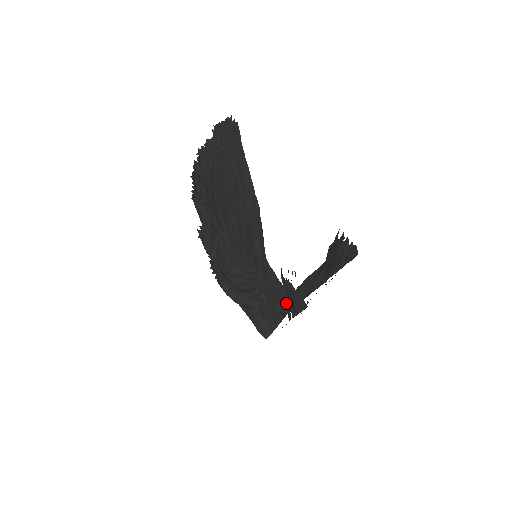
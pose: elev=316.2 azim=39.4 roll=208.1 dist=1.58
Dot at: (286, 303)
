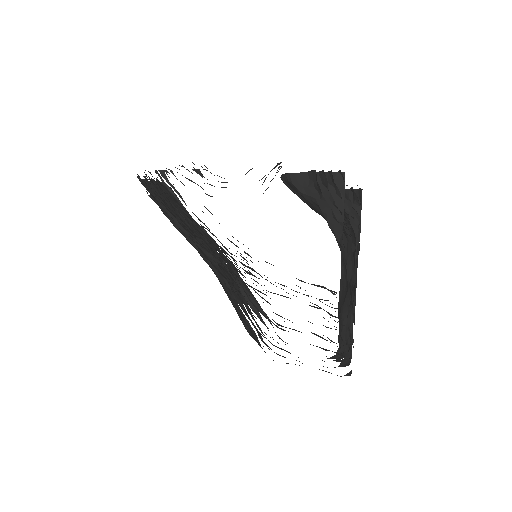
Dot at: occluded
